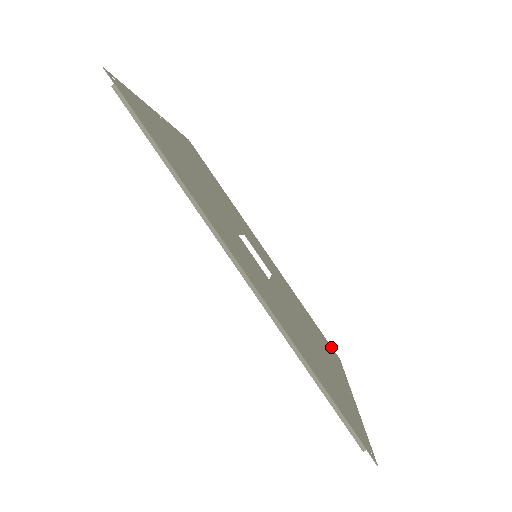
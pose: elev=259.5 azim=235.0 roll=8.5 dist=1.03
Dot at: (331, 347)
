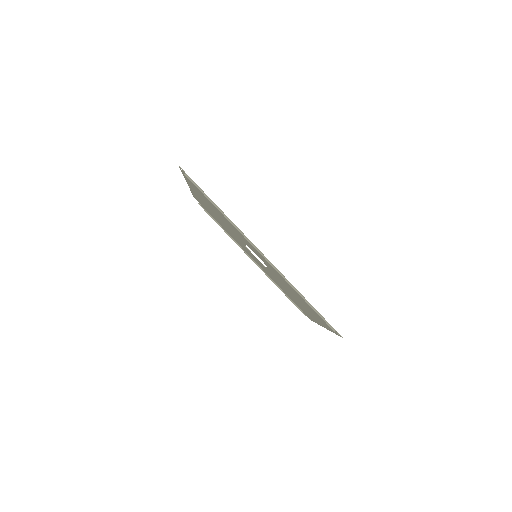
Dot at: (304, 313)
